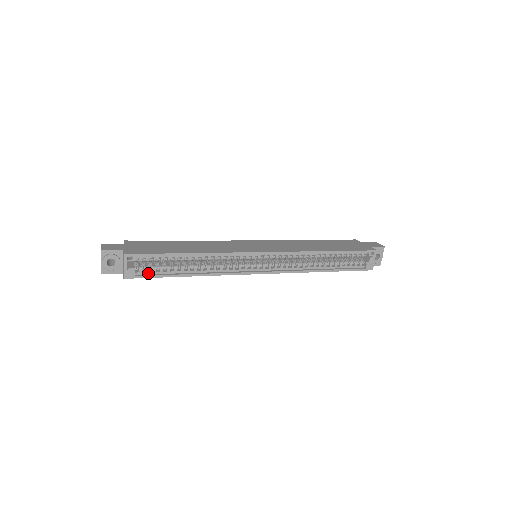
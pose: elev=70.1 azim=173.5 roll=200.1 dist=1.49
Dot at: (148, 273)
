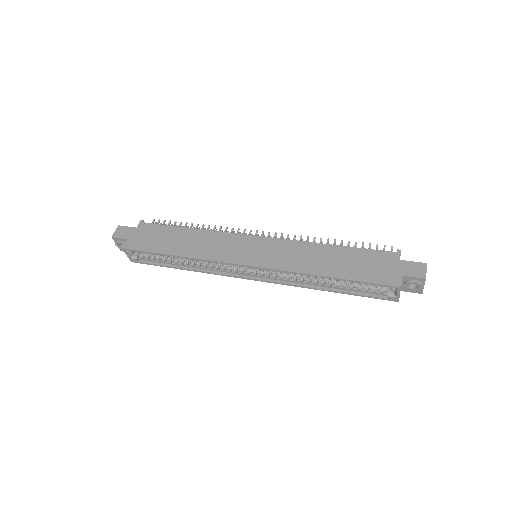
Dot at: (149, 260)
